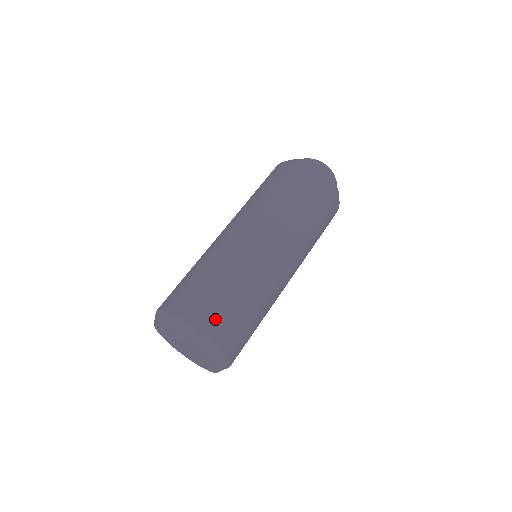
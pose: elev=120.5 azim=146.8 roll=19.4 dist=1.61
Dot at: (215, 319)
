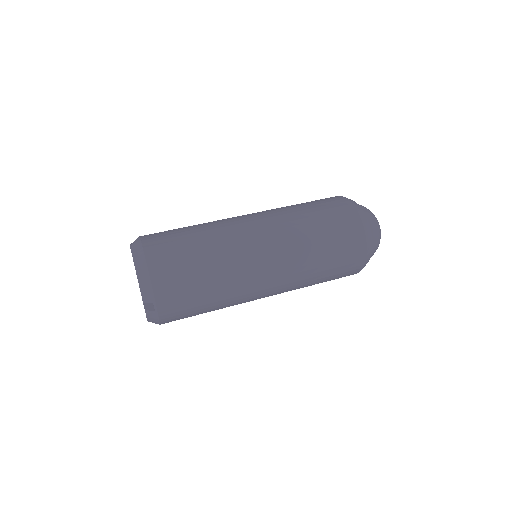
Dot at: (160, 240)
